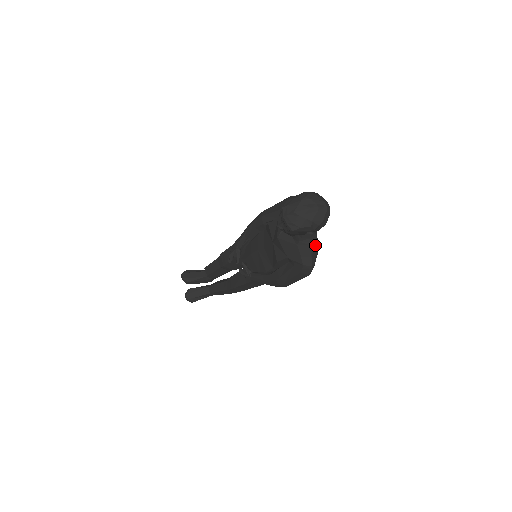
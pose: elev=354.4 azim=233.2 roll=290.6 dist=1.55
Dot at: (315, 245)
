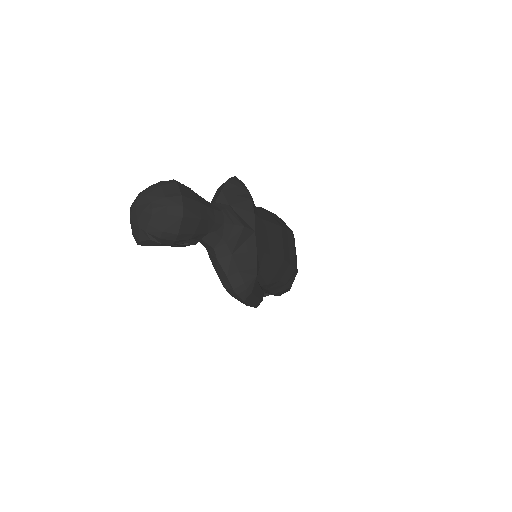
Dot at: (233, 257)
